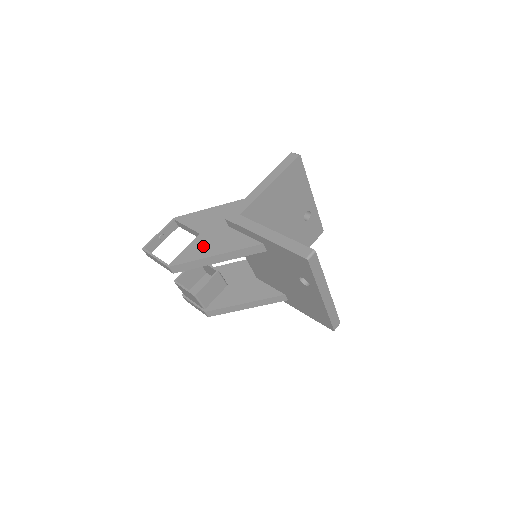
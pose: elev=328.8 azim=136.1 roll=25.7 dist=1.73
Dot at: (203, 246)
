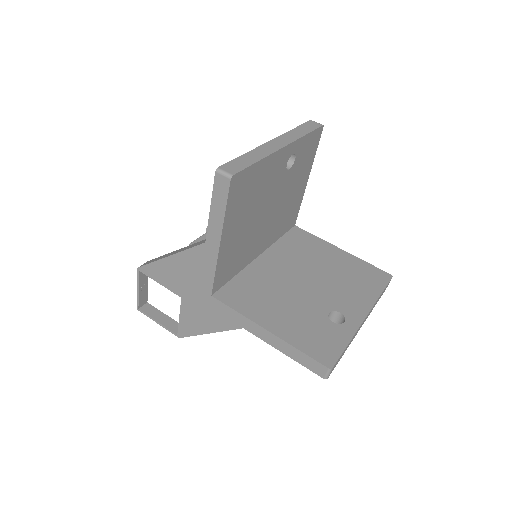
Dot at: (196, 317)
